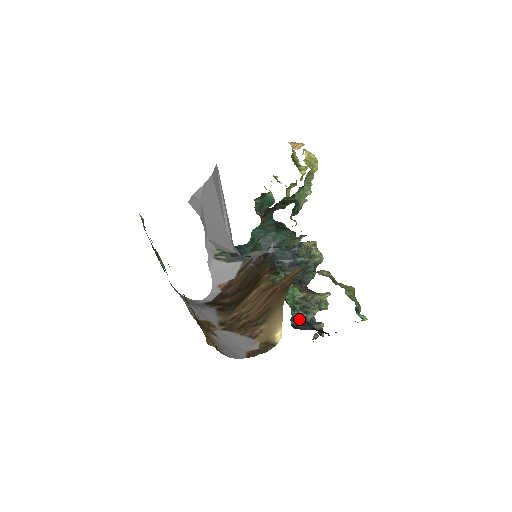
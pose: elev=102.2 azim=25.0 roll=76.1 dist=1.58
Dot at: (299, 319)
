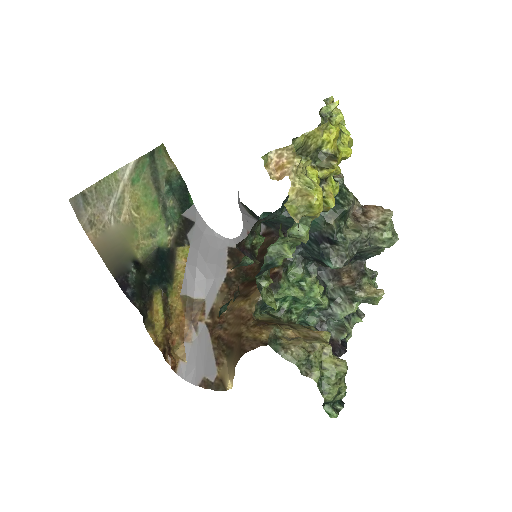
Dot at: (311, 324)
